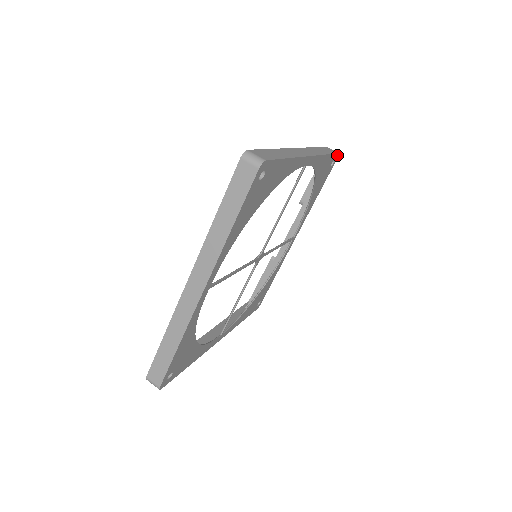
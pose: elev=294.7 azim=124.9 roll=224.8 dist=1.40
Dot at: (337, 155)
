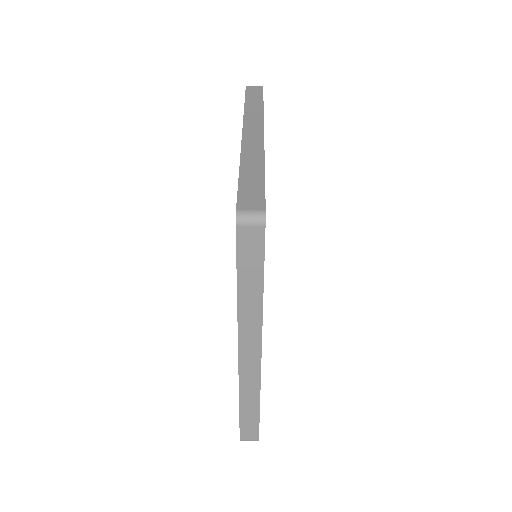
Dot at: occluded
